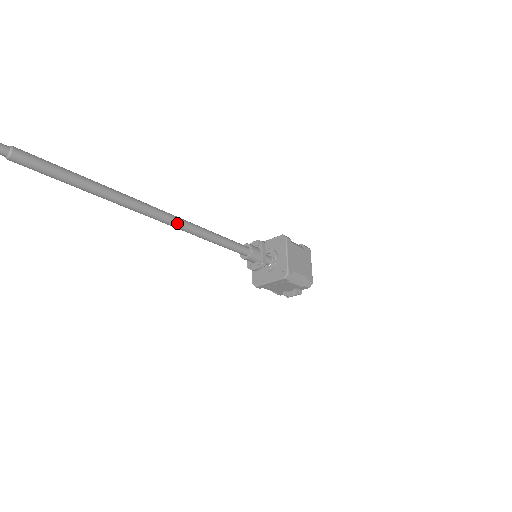
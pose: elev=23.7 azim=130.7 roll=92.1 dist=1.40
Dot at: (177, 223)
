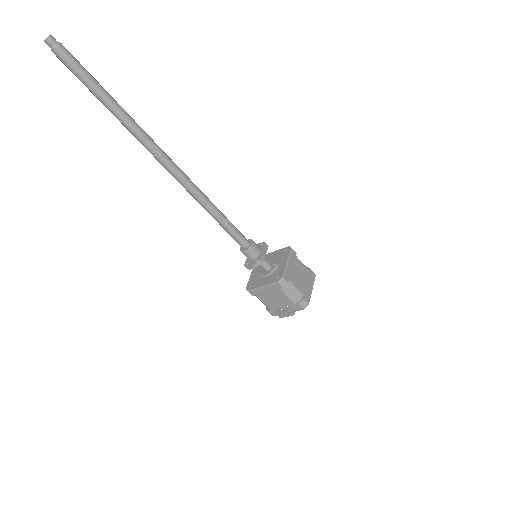
Dot at: (184, 179)
